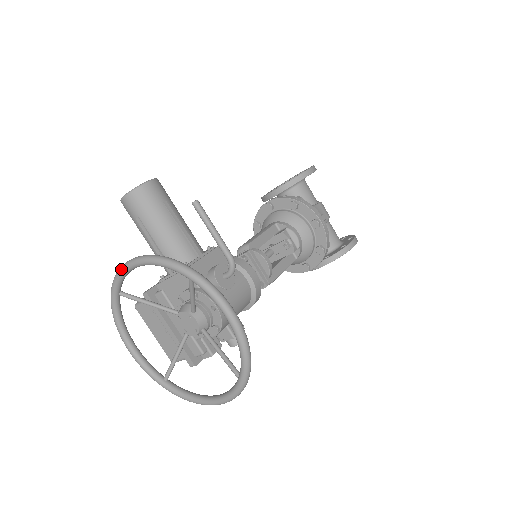
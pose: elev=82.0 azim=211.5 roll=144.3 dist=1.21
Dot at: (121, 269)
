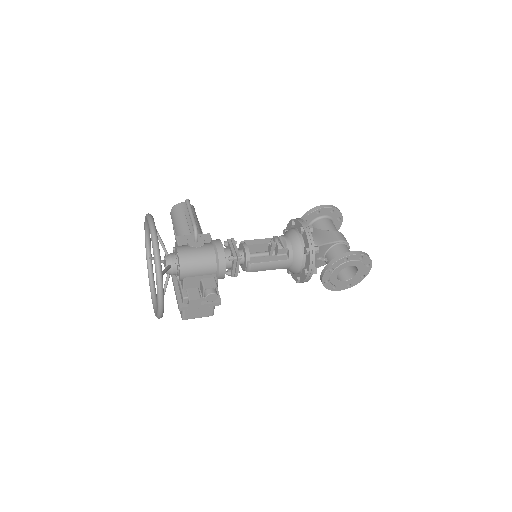
Dot at: (145, 237)
